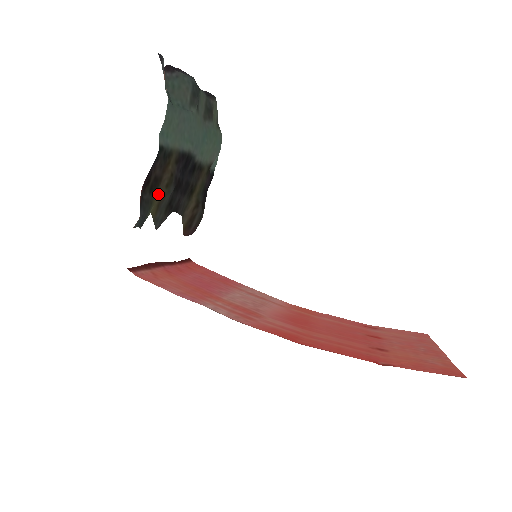
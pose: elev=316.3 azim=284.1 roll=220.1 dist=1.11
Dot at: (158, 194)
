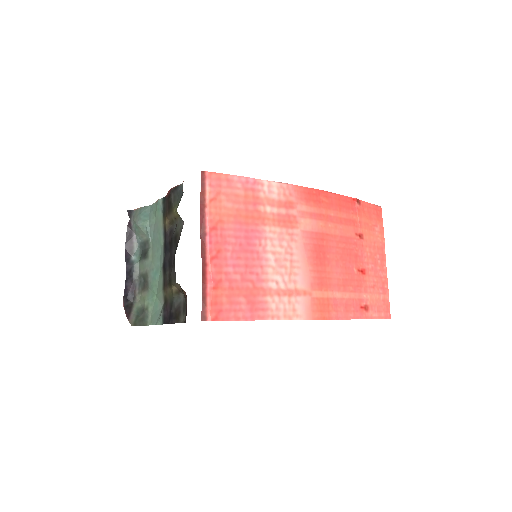
Dot at: (172, 214)
